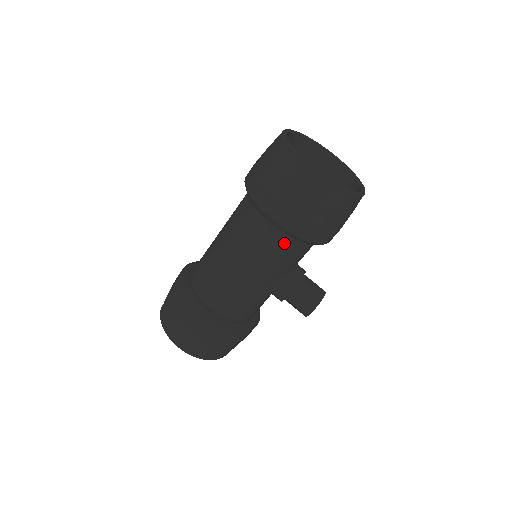
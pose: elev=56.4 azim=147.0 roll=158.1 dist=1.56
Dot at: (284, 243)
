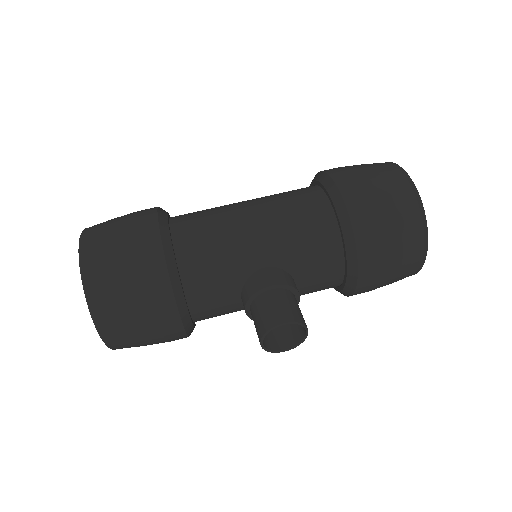
Dot at: (321, 218)
